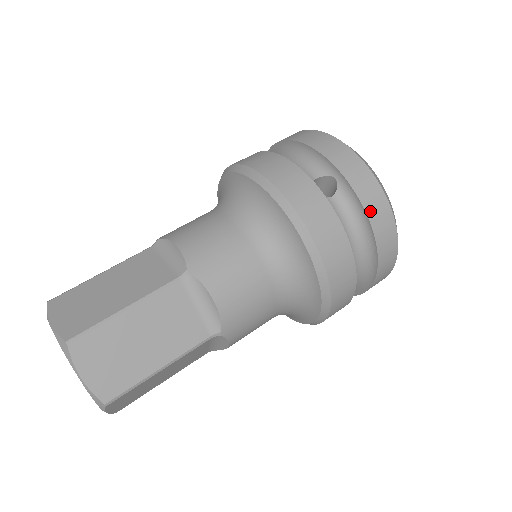
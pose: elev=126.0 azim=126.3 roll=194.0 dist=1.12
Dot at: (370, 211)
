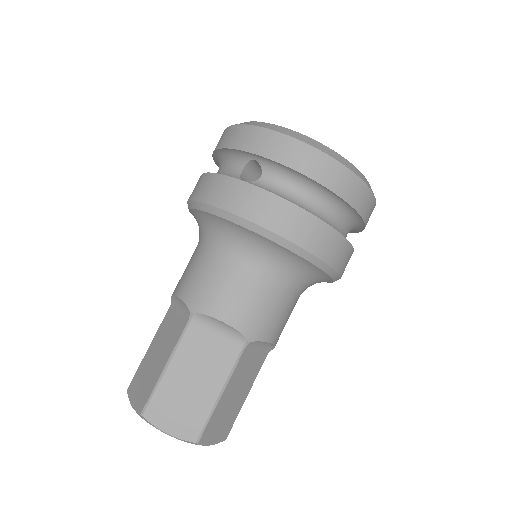
Dot at: (296, 165)
